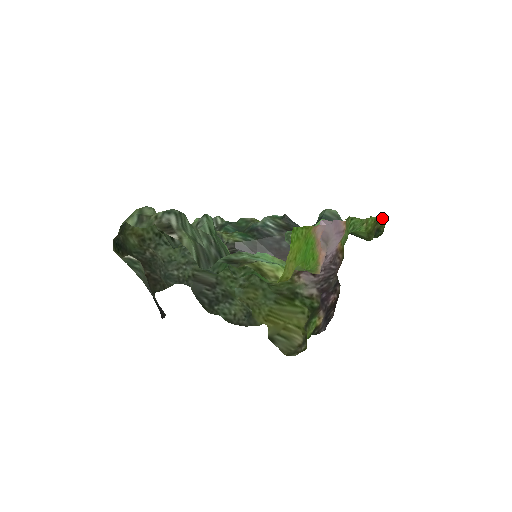
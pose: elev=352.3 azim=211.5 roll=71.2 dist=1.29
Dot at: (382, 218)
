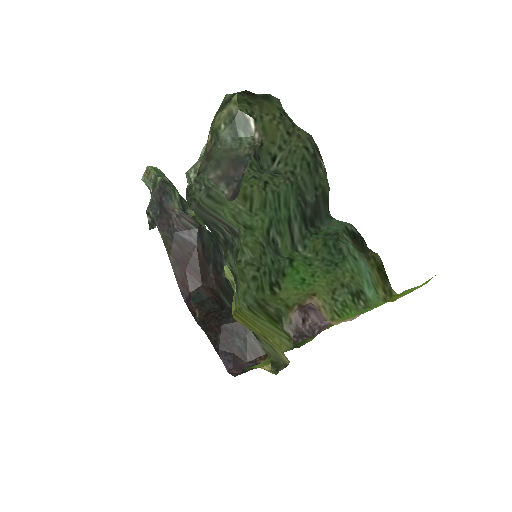
Dot at: occluded
